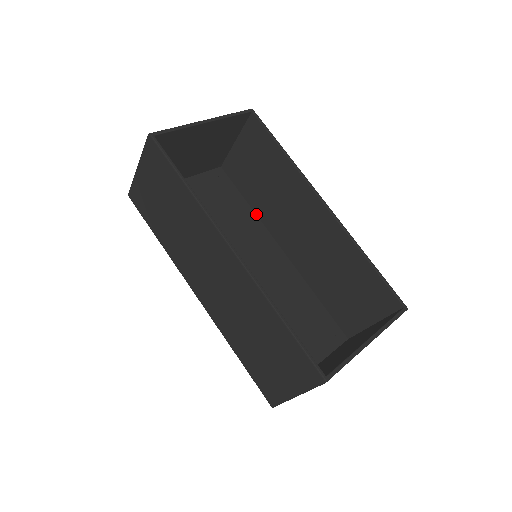
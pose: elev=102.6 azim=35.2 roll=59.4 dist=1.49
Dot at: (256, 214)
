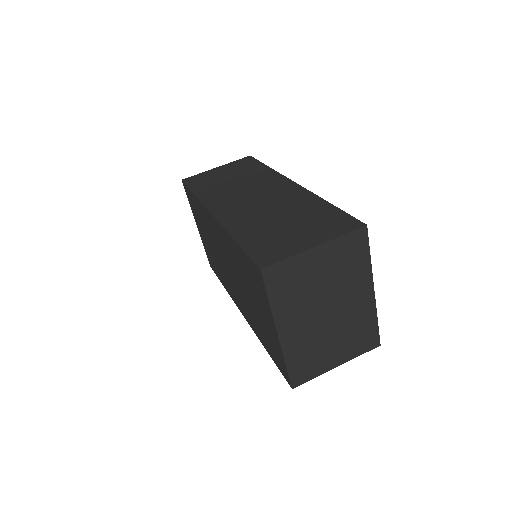
Dot at: occluded
